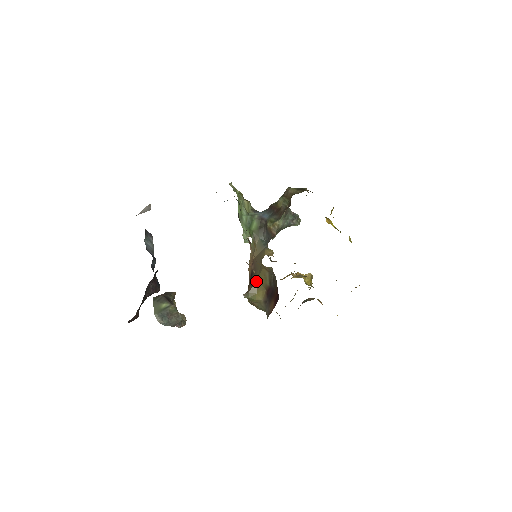
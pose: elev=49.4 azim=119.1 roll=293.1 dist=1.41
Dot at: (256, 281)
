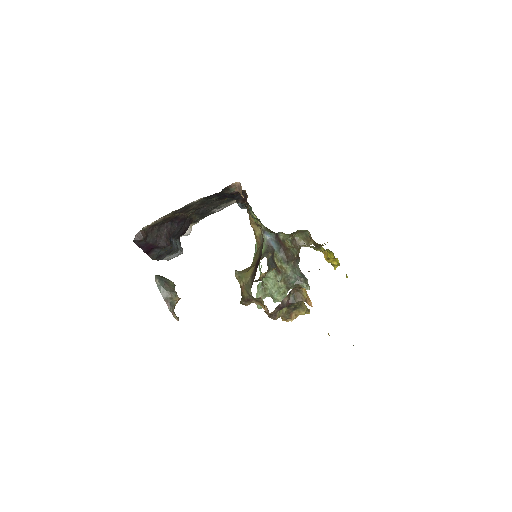
Dot at: (250, 267)
